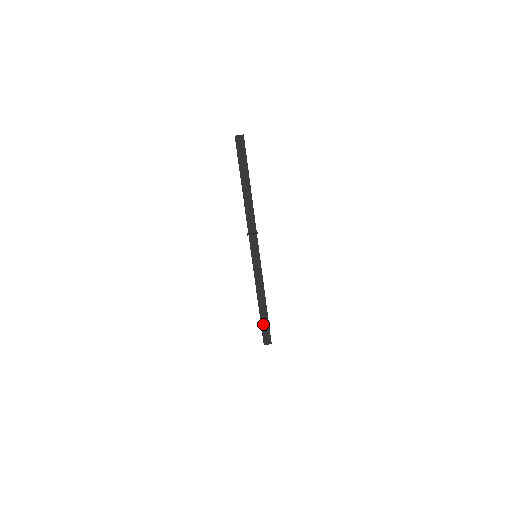
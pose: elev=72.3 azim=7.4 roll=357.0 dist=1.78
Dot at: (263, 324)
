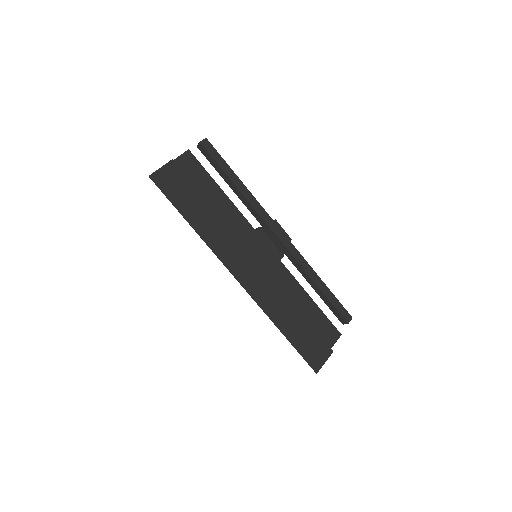
Dot at: (329, 305)
